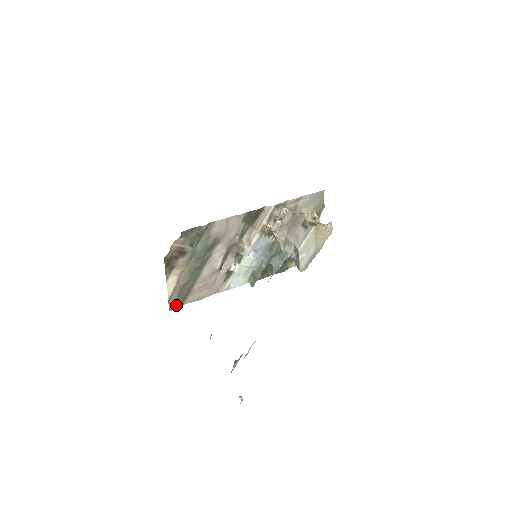
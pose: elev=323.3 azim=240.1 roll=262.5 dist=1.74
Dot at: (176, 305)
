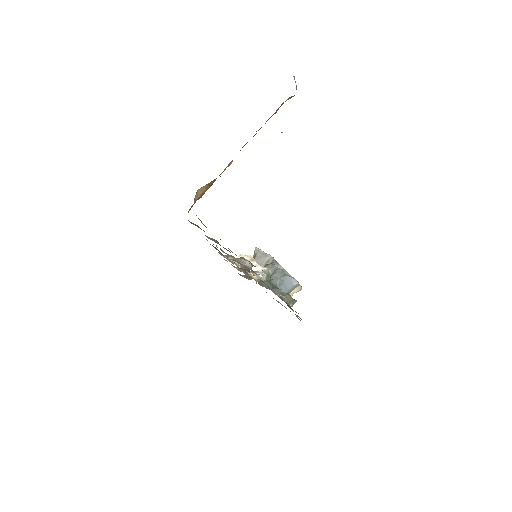
Dot at: occluded
